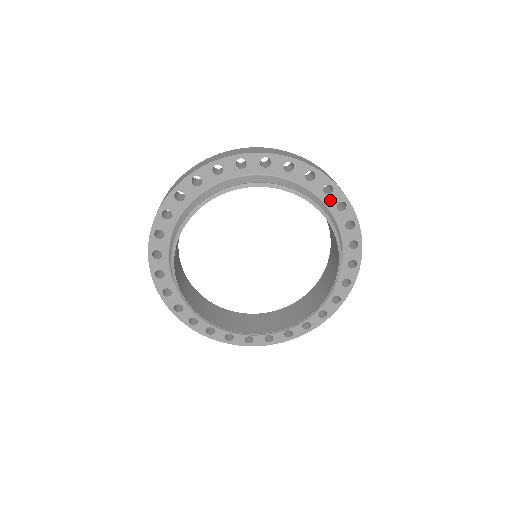
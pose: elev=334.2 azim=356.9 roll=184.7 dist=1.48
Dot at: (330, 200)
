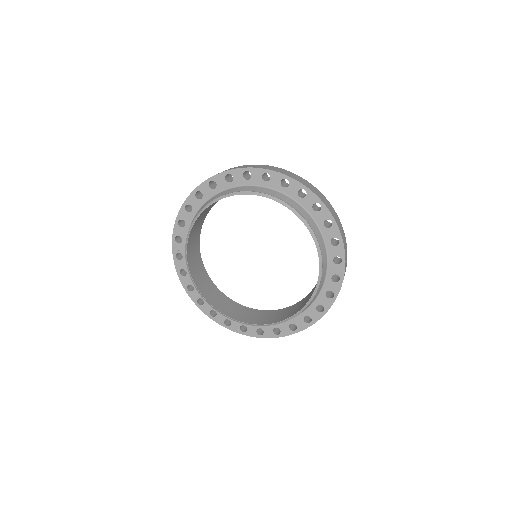
Dot at: (318, 217)
